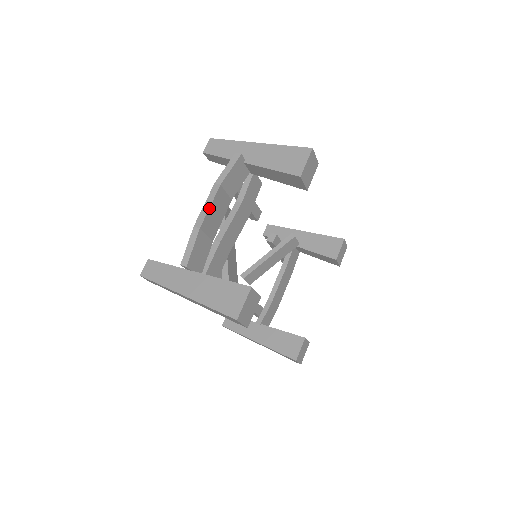
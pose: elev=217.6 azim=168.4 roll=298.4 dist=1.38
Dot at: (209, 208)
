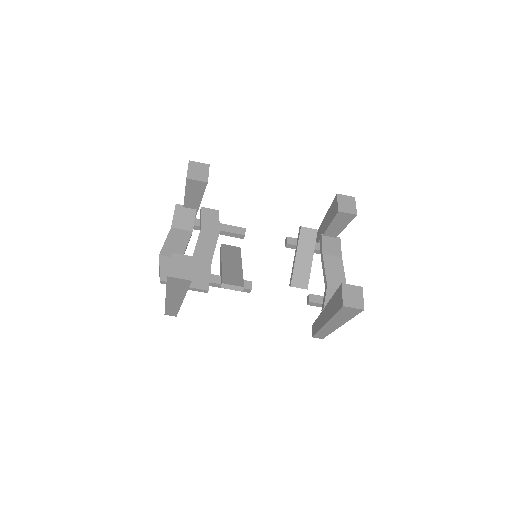
Dot at: (165, 242)
